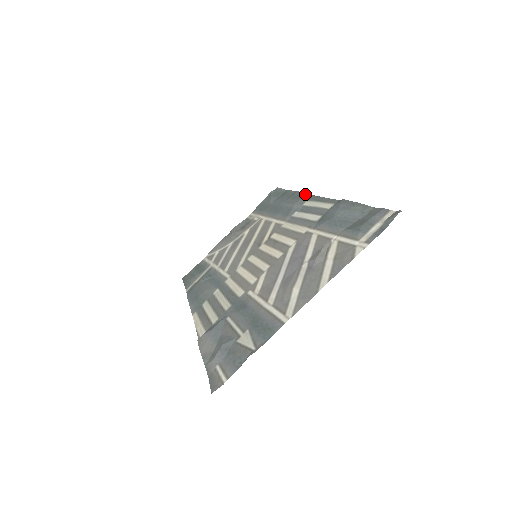
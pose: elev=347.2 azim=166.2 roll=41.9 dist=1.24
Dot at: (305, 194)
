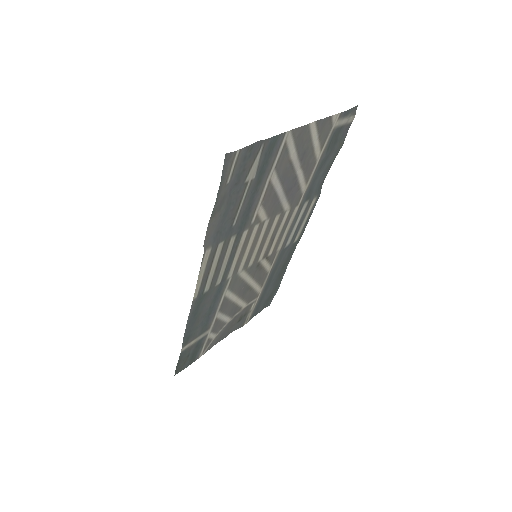
Dot at: (294, 248)
